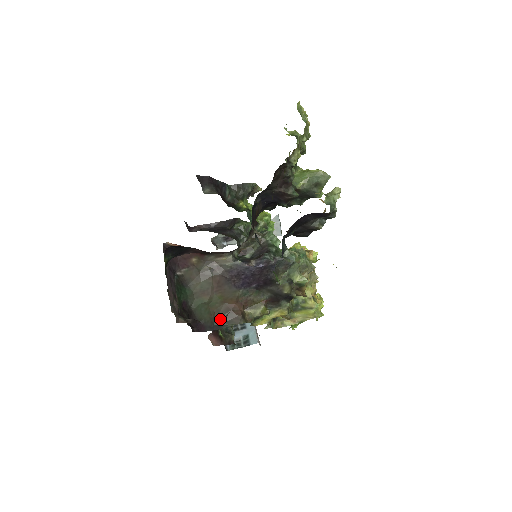
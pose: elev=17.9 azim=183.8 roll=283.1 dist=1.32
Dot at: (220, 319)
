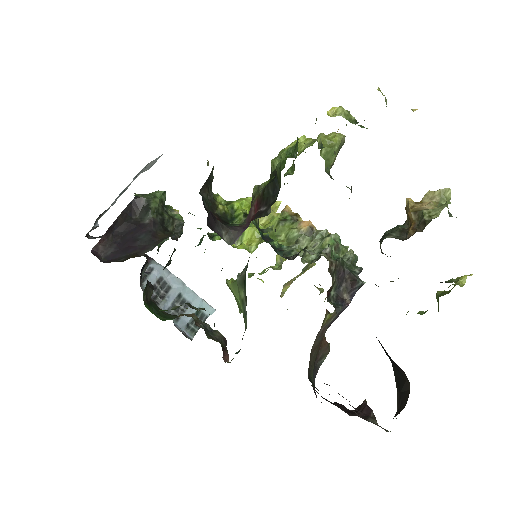
Dot at: (314, 363)
